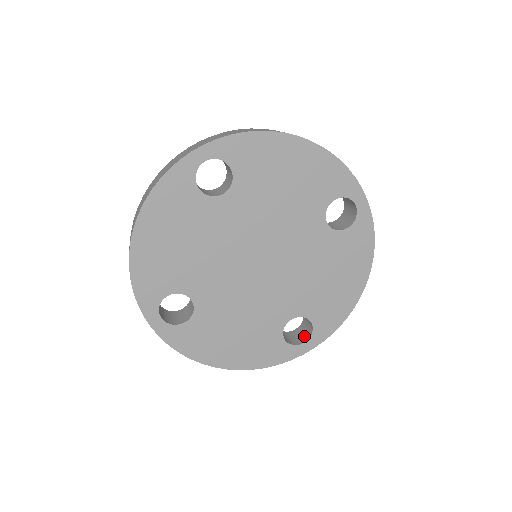
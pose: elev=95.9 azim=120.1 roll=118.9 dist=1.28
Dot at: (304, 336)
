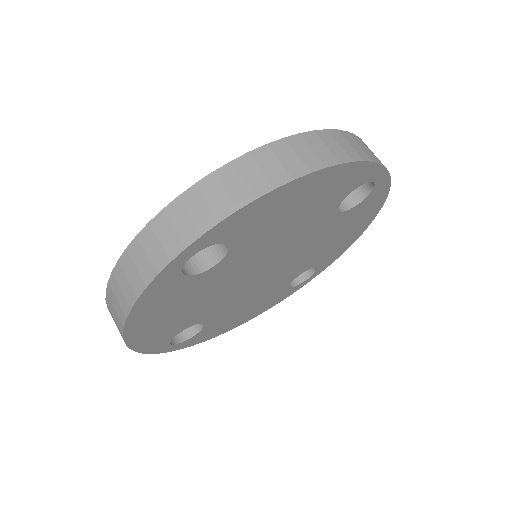
Dot at: occluded
